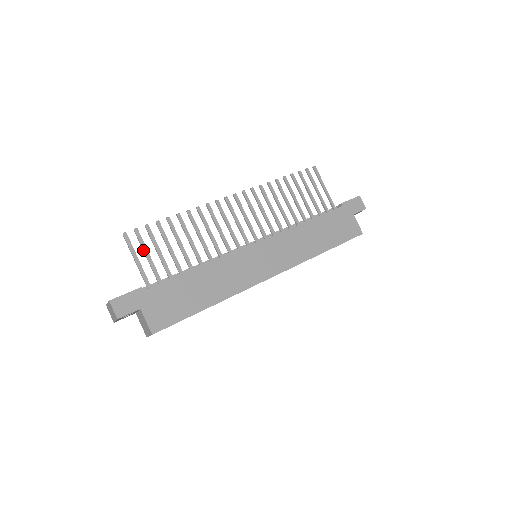
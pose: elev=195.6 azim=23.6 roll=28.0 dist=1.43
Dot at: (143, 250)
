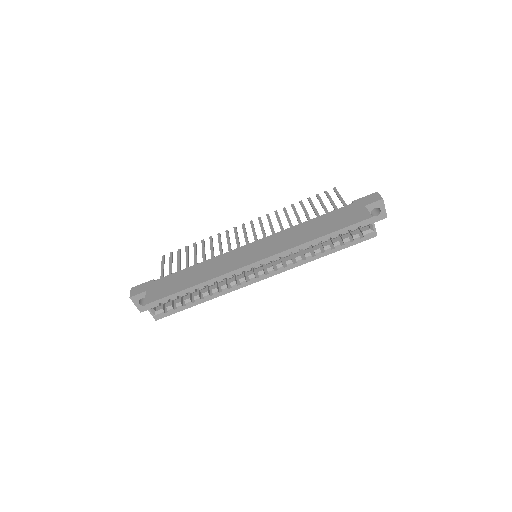
Dot at: (169, 262)
